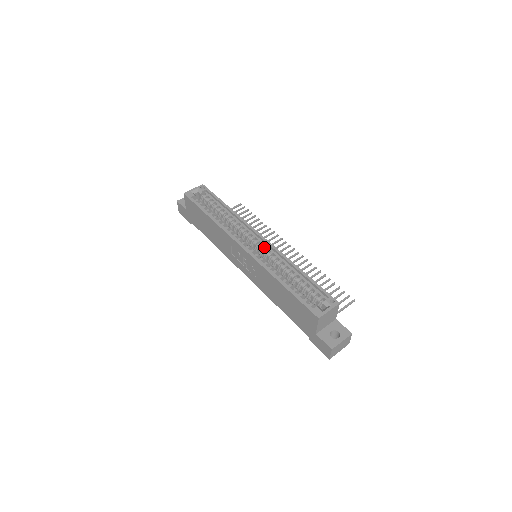
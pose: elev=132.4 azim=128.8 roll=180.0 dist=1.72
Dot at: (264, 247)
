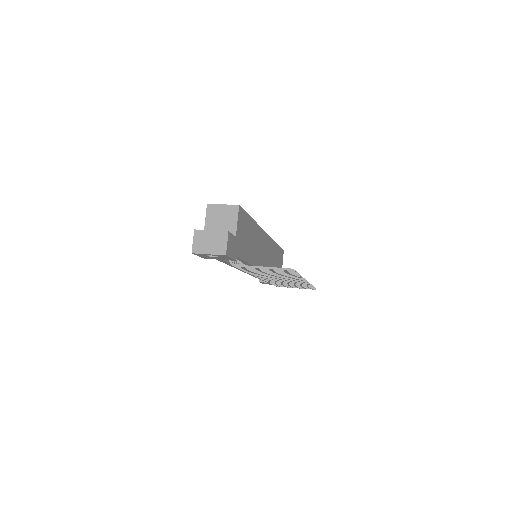
Dot at: occluded
